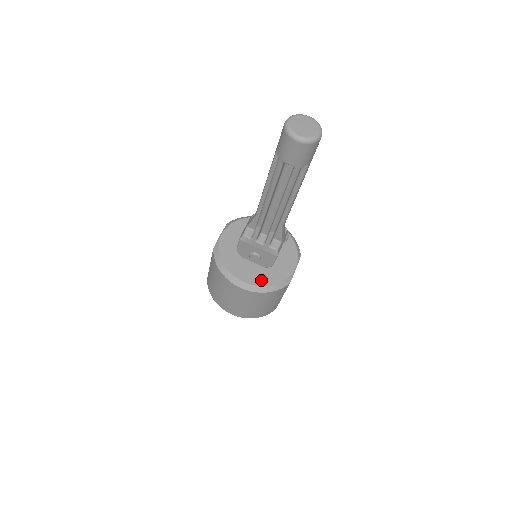
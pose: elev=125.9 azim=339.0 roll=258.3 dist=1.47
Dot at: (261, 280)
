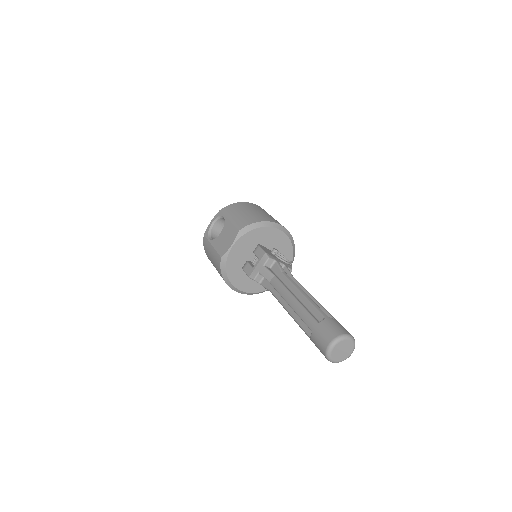
Dot at: (255, 288)
